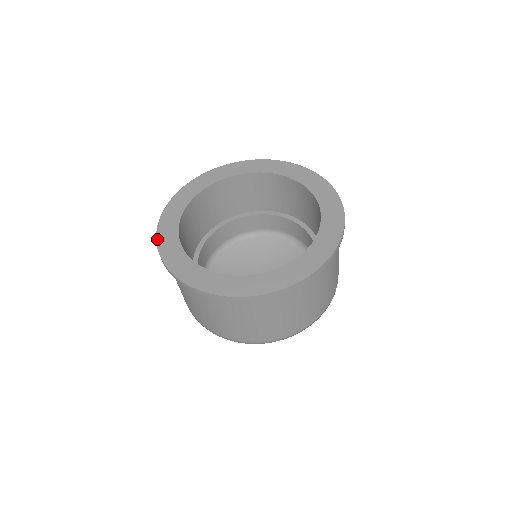
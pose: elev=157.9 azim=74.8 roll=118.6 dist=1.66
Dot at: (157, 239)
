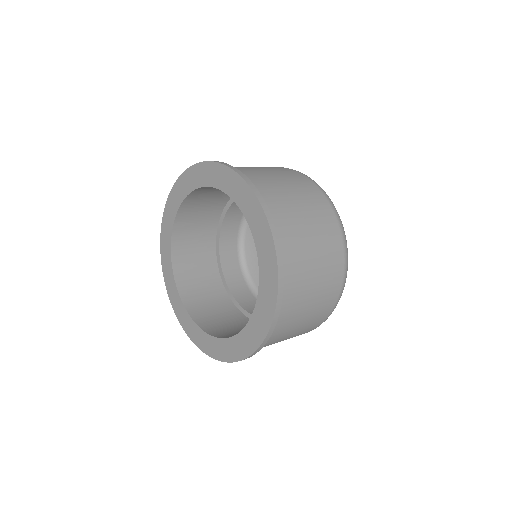
Dot at: (160, 238)
